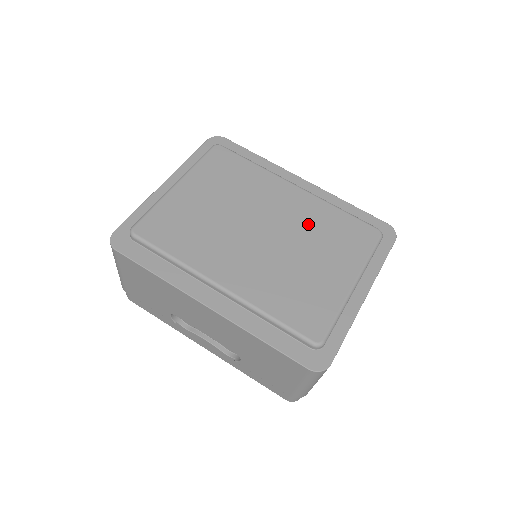
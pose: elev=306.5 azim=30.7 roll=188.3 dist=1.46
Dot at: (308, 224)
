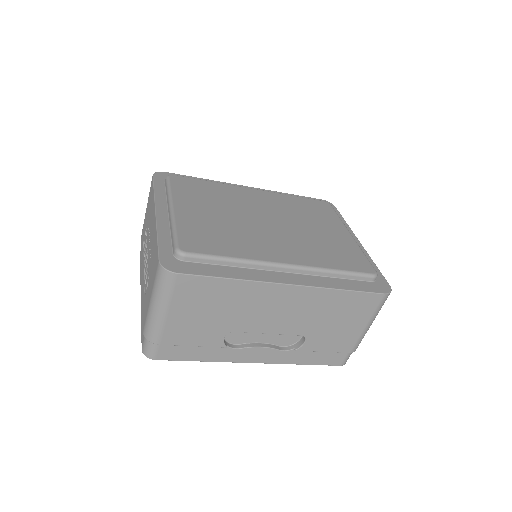
Dot at: (288, 209)
